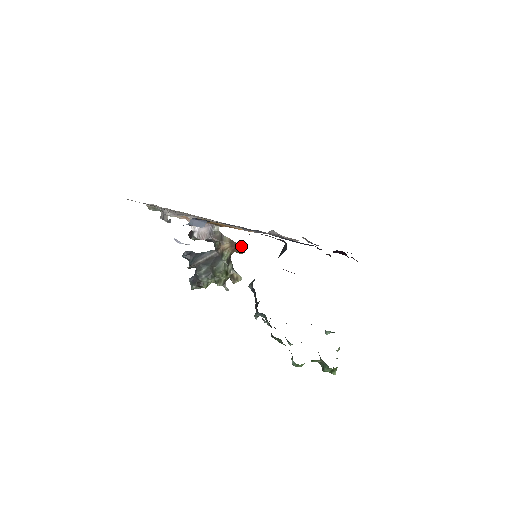
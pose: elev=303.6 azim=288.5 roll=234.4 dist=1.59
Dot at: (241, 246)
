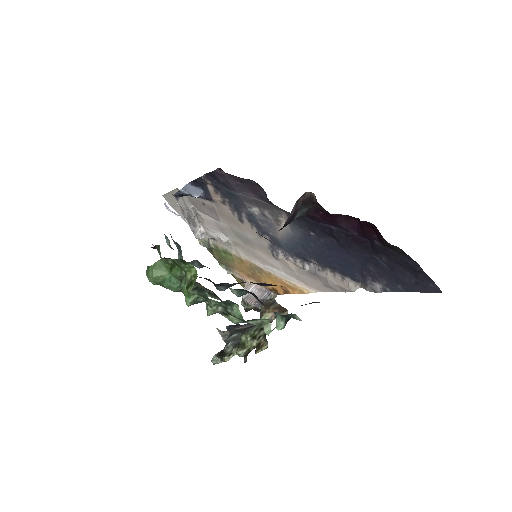
Dot at: (286, 310)
